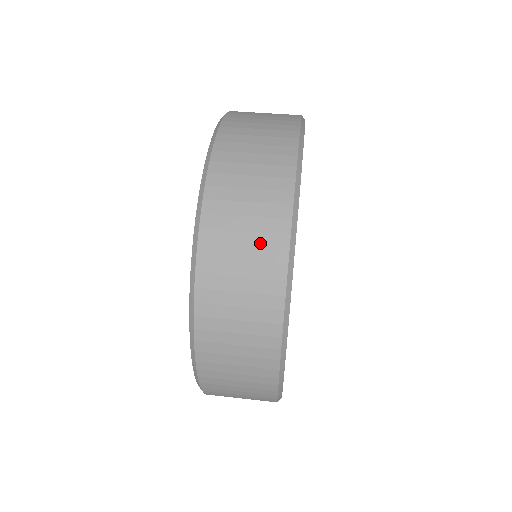
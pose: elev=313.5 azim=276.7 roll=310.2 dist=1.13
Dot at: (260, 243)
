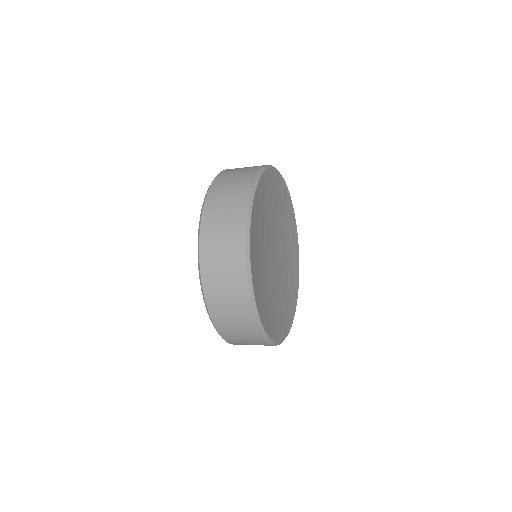
Dot at: (233, 213)
